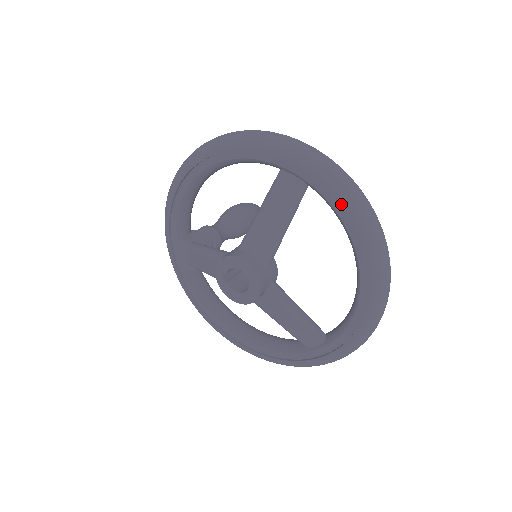
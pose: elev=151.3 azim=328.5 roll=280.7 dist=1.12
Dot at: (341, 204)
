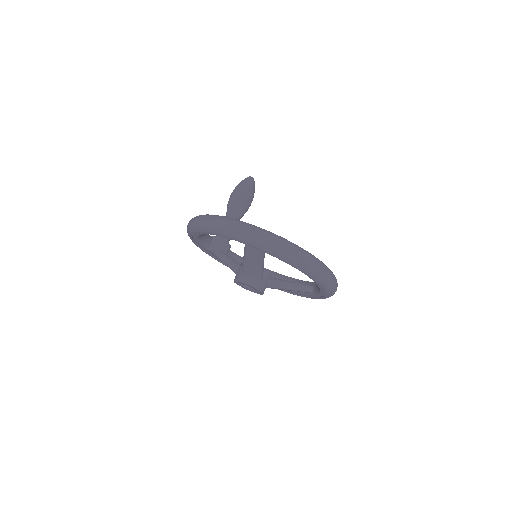
Dot at: (286, 262)
